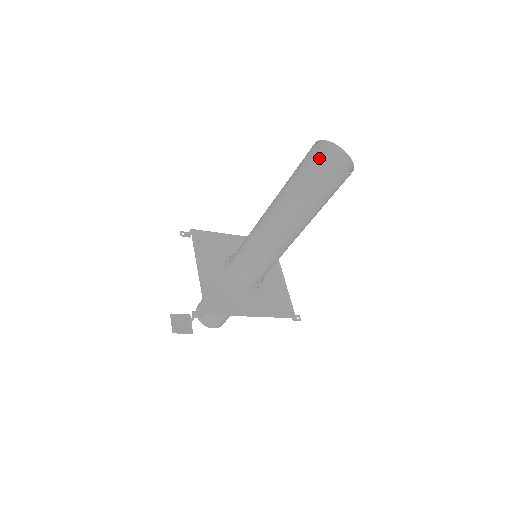
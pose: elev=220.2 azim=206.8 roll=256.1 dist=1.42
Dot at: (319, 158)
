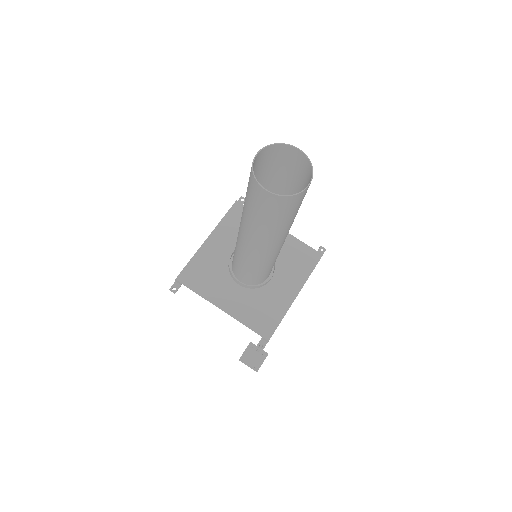
Dot at: (277, 196)
